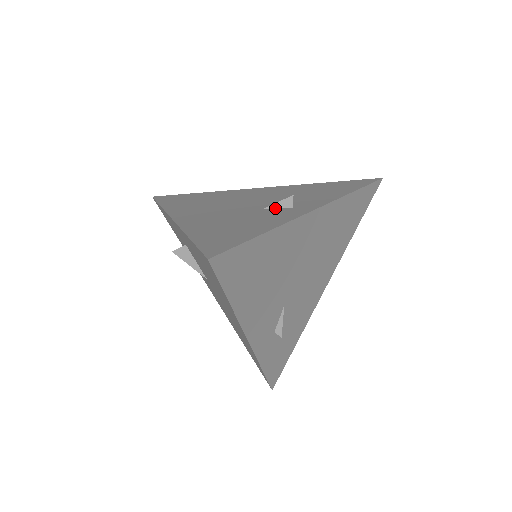
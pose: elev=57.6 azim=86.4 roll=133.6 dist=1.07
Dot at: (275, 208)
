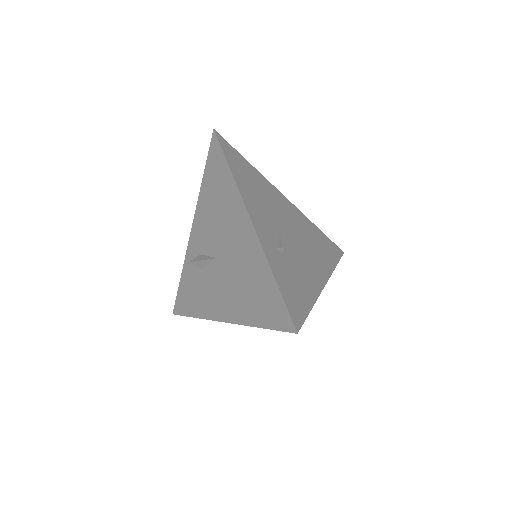
Dot at: occluded
